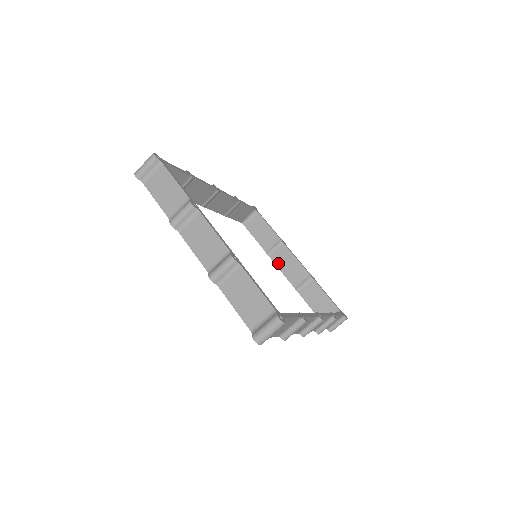
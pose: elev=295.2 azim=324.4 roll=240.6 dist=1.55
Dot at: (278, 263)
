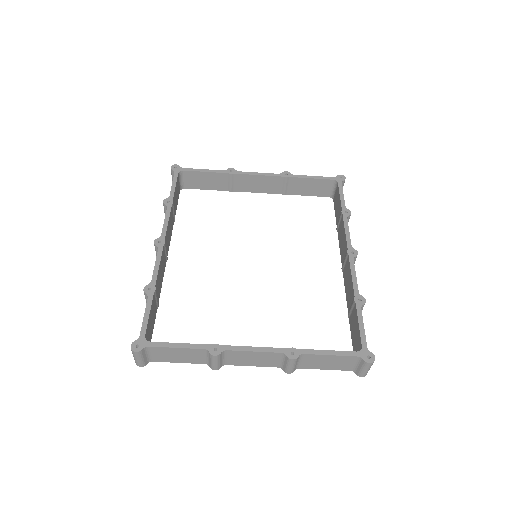
Dot at: (247, 190)
